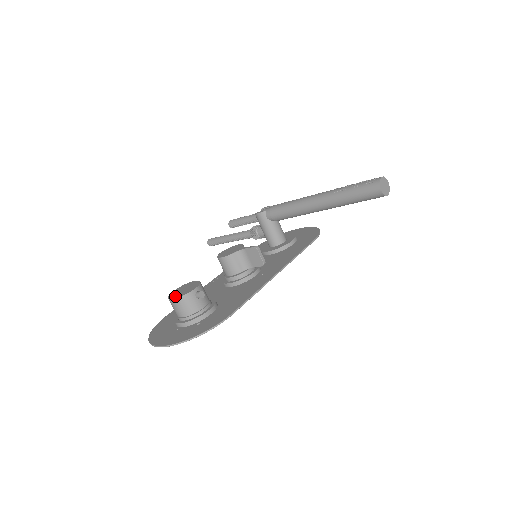
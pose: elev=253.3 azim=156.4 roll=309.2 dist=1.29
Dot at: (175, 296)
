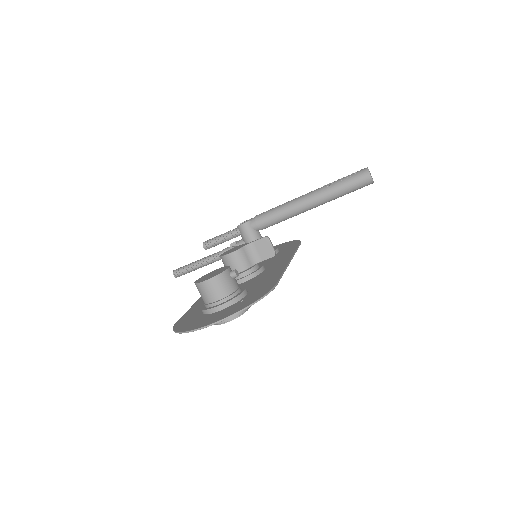
Dot at: (207, 278)
